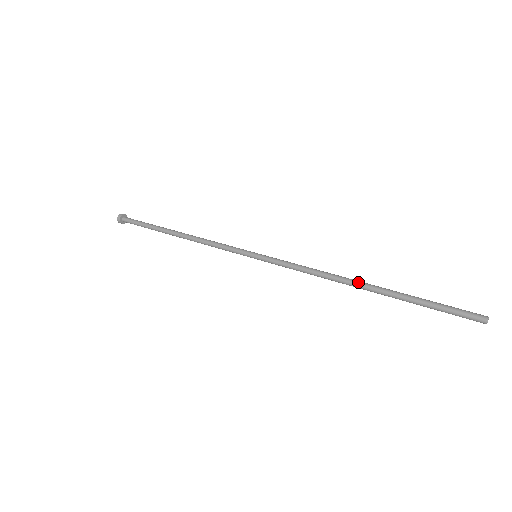
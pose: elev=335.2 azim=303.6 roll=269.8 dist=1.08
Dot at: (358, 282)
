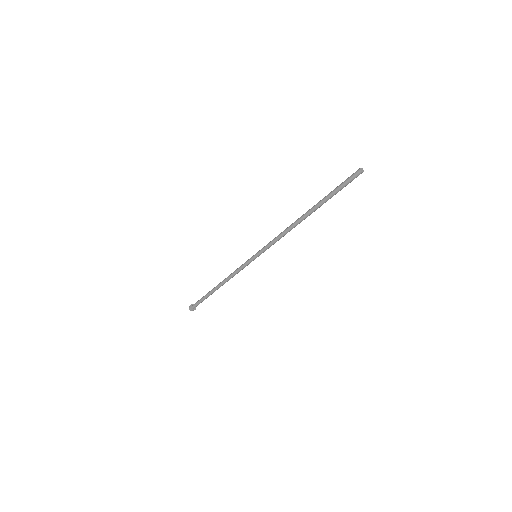
Dot at: (303, 215)
